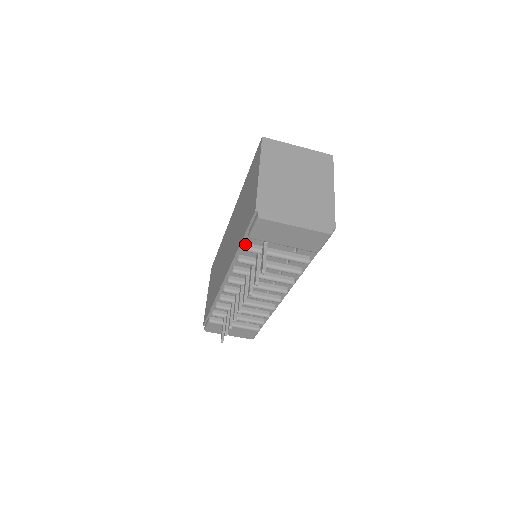
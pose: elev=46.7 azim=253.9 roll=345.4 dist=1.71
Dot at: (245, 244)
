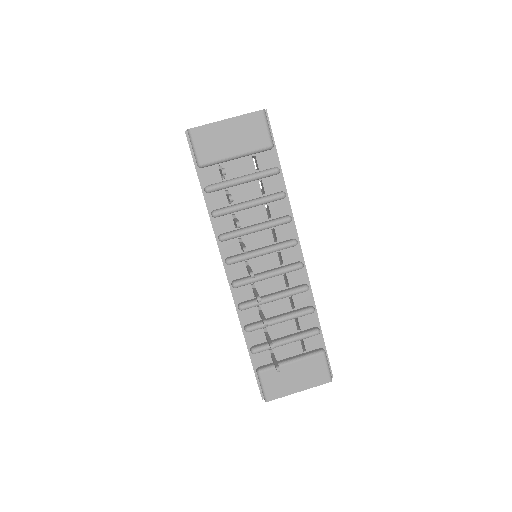
Dot at: (205, 186)
